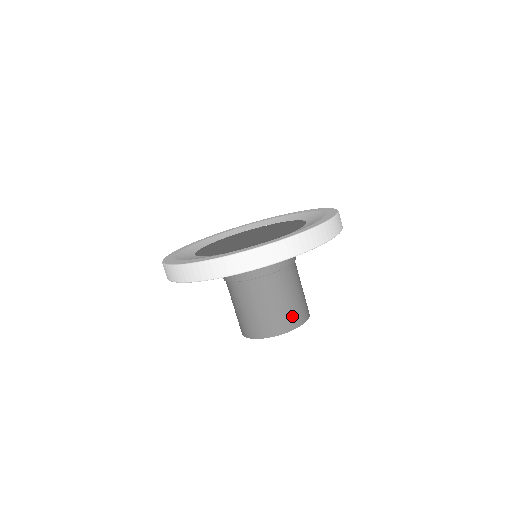
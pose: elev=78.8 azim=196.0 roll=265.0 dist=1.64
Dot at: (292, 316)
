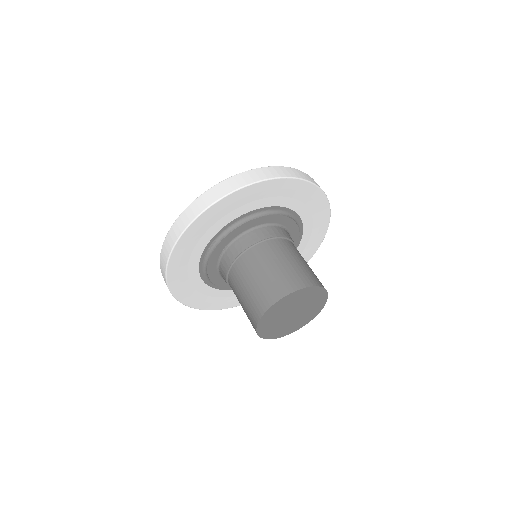
Dot at: (310, 275)
